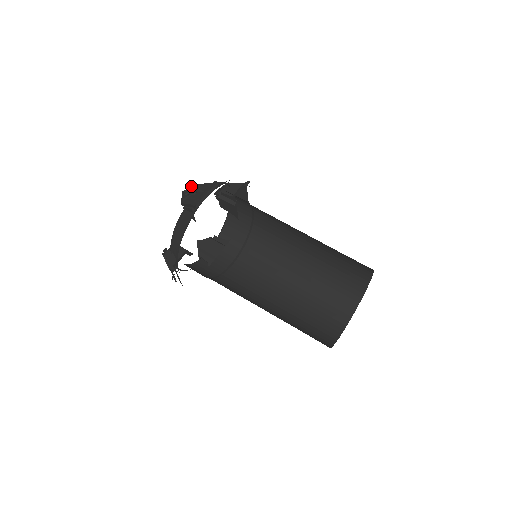
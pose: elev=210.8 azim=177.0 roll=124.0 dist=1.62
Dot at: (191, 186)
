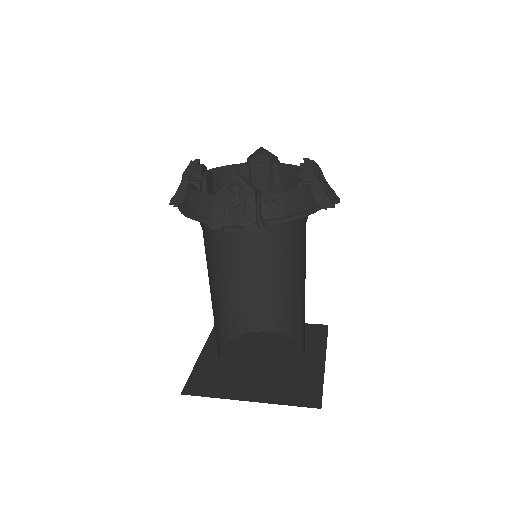
Dot at: (246, 187)
